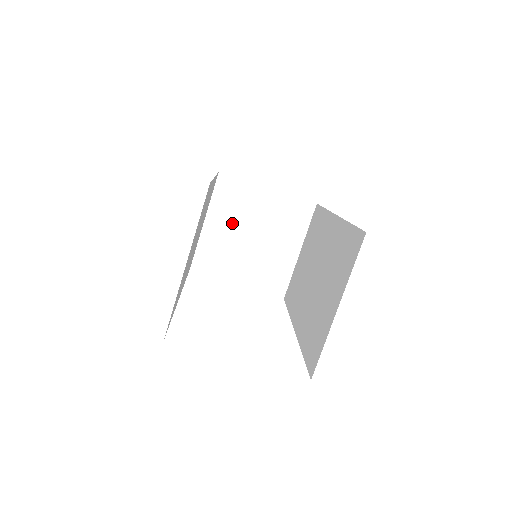
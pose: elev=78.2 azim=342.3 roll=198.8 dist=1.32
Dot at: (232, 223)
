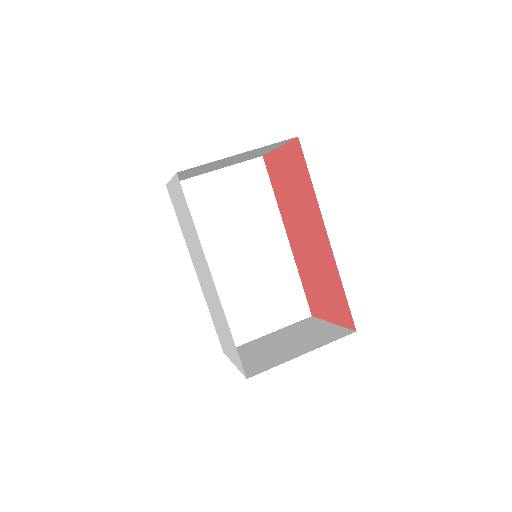
Dot at: (283, 336)
